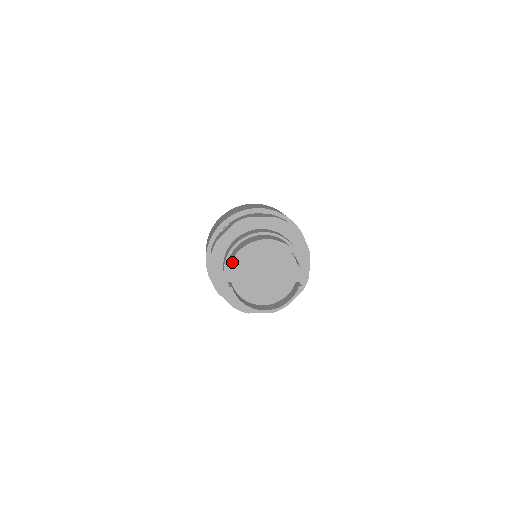
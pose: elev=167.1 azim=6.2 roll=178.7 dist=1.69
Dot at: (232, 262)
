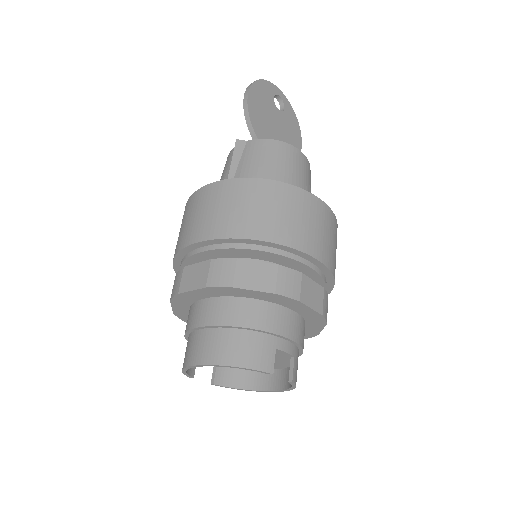
Dot at: (188, 376)
